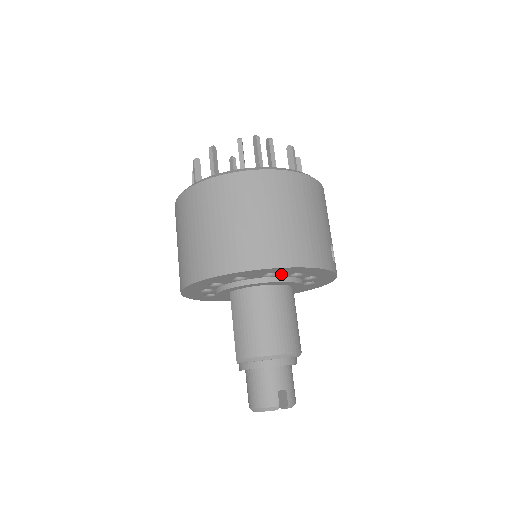
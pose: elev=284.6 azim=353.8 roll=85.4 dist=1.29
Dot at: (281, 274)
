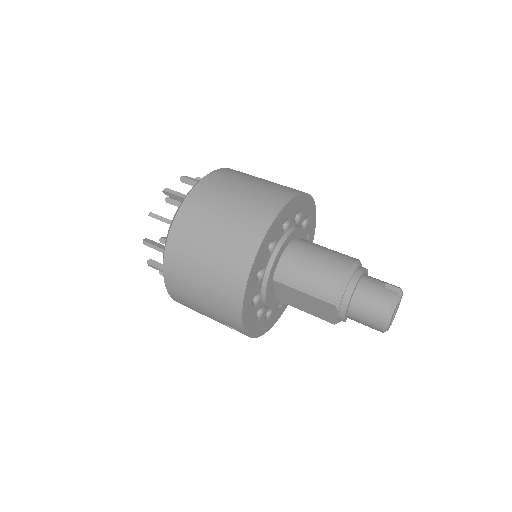
Dot at: (290, 221)
